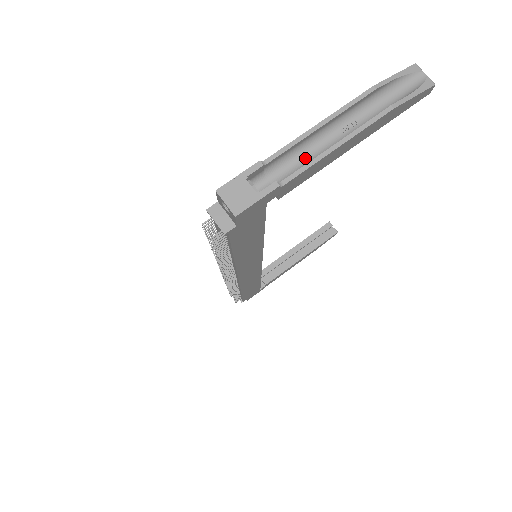
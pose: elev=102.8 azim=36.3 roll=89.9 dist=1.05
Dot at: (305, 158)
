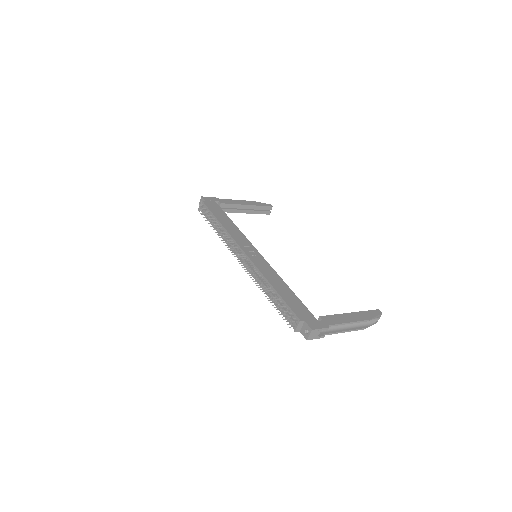
Dot at: occluded
